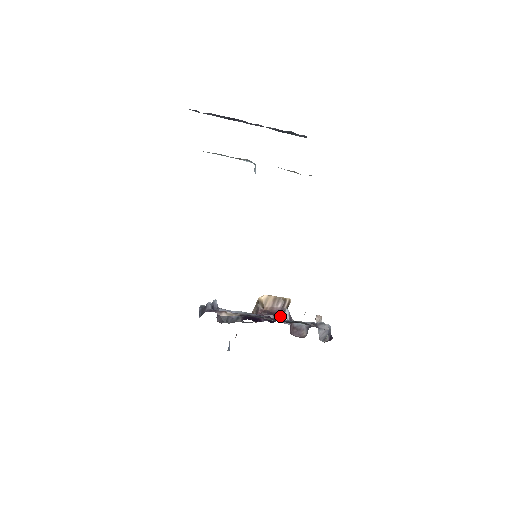
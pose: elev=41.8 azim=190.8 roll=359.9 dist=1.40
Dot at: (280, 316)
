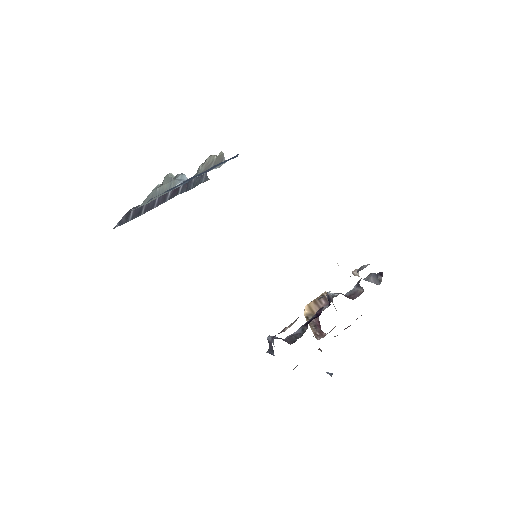
Dot at: (328, 293)
